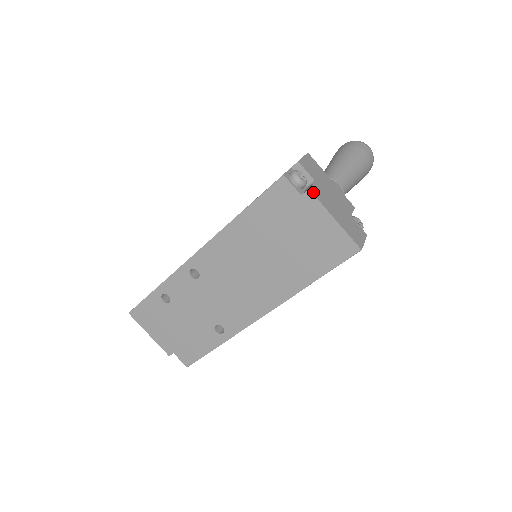
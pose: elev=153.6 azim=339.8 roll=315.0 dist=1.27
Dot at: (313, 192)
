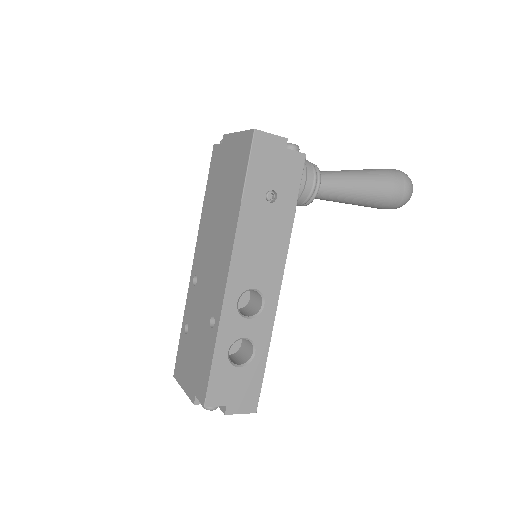
Dot at: (227, 135)
